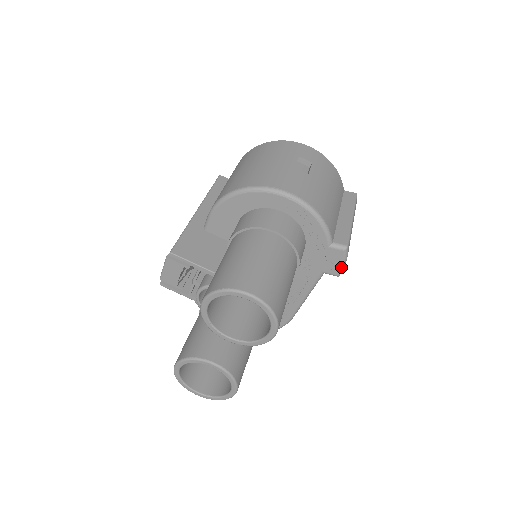
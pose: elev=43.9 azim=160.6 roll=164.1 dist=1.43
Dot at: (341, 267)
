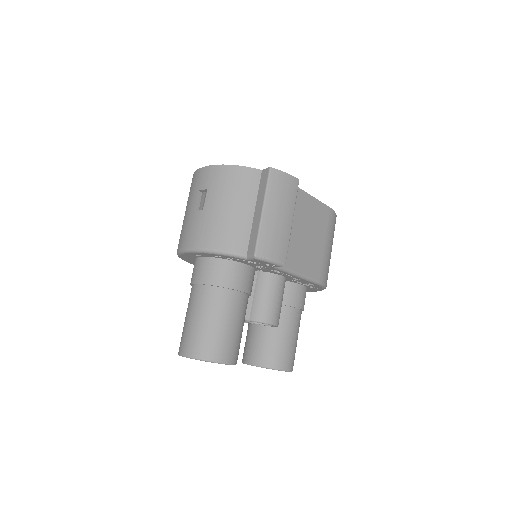
Dot at: (273, 264)
